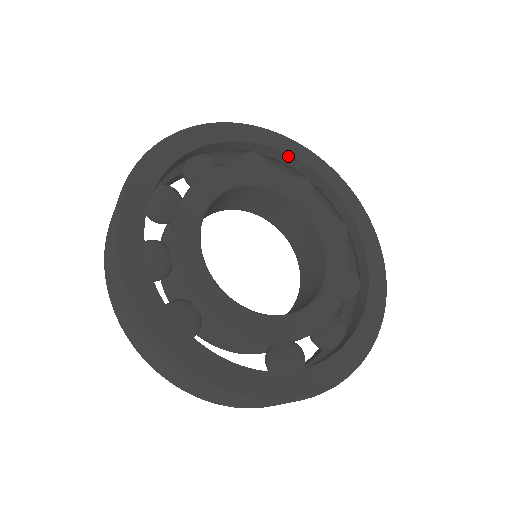
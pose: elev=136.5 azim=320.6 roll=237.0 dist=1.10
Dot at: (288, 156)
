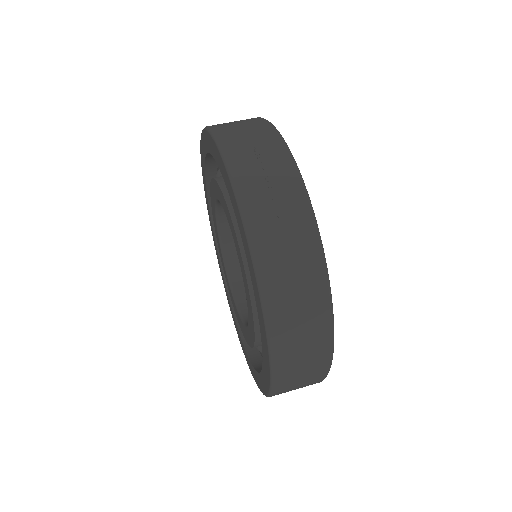
Dot at: occluded
